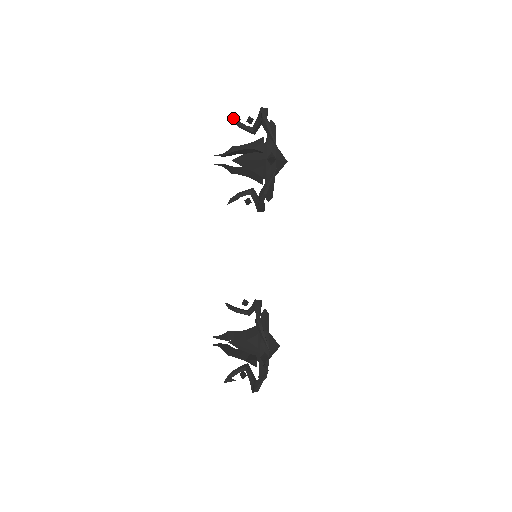
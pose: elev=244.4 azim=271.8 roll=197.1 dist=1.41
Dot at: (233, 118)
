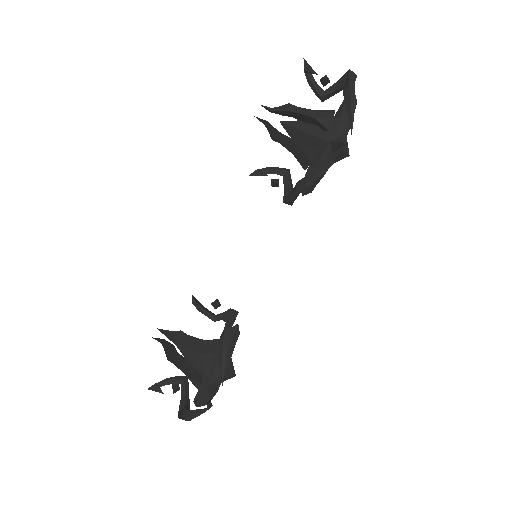
Dot at: (307, 67)
